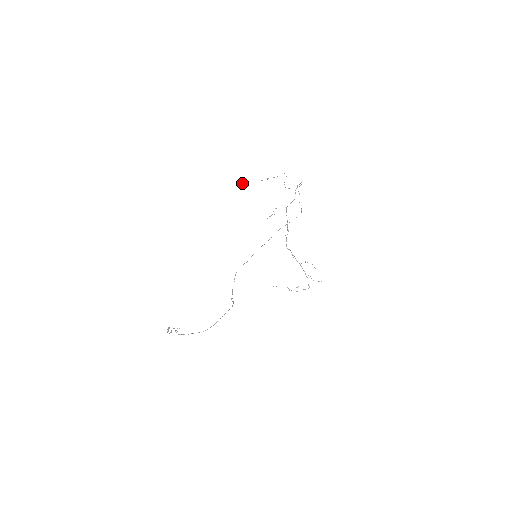
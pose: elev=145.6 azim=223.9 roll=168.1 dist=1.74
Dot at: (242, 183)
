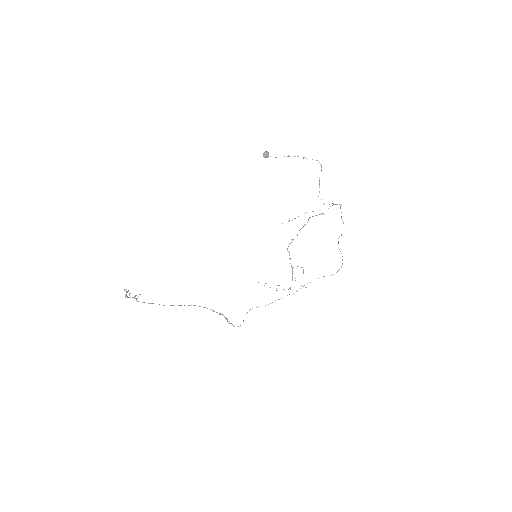
Dot at: (267, 155)
